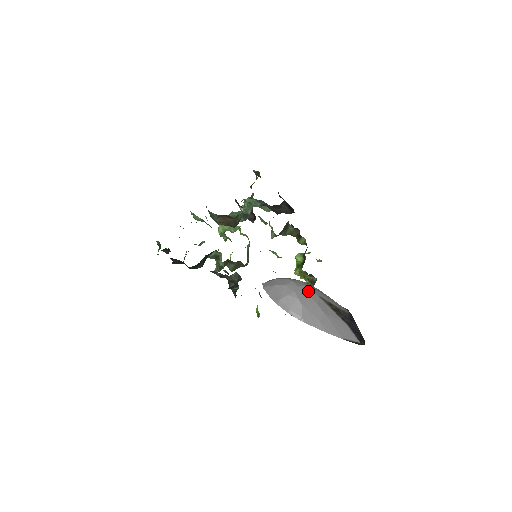
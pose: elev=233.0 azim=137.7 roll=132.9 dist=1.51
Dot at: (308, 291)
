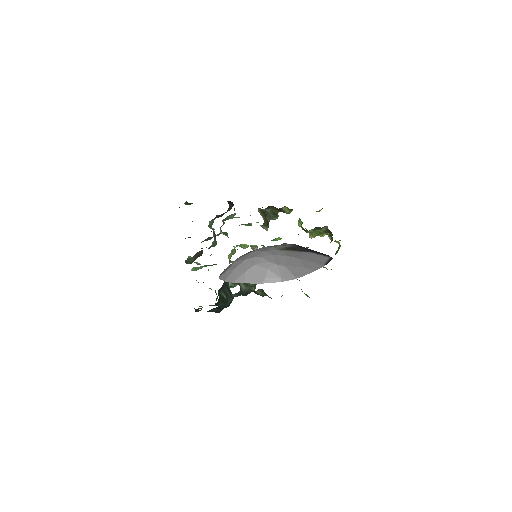
Dot at: (271, 253)
